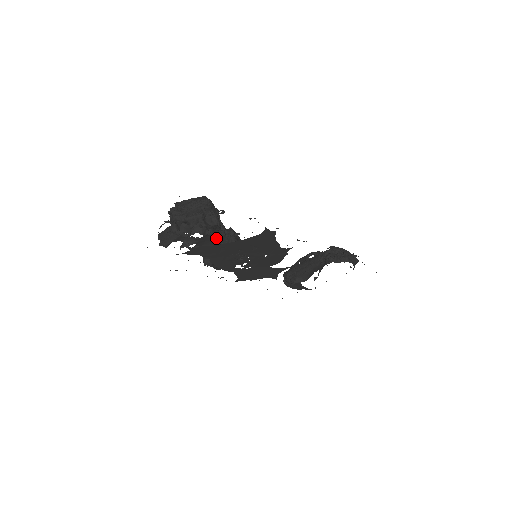
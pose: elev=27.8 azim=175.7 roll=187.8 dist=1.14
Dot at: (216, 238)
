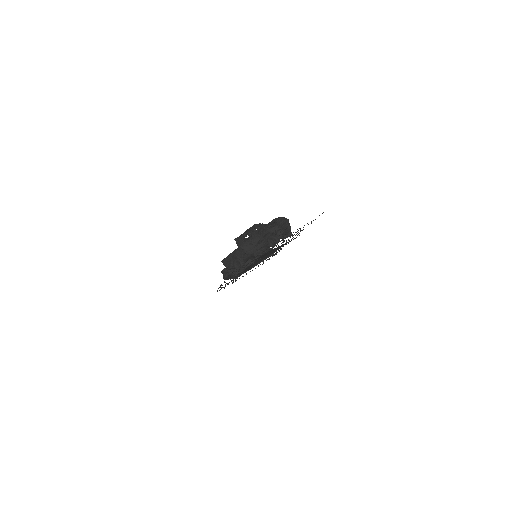
Dot at: occluded
